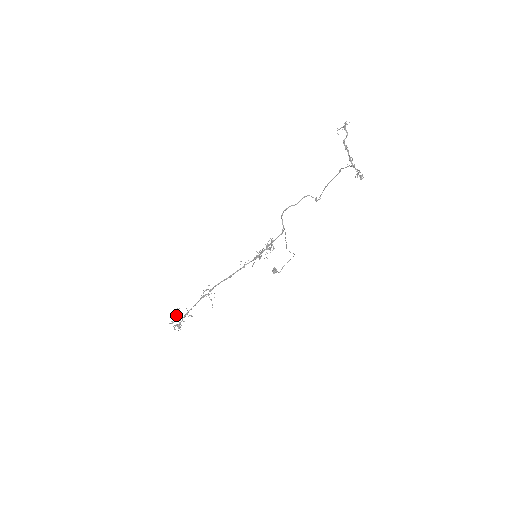
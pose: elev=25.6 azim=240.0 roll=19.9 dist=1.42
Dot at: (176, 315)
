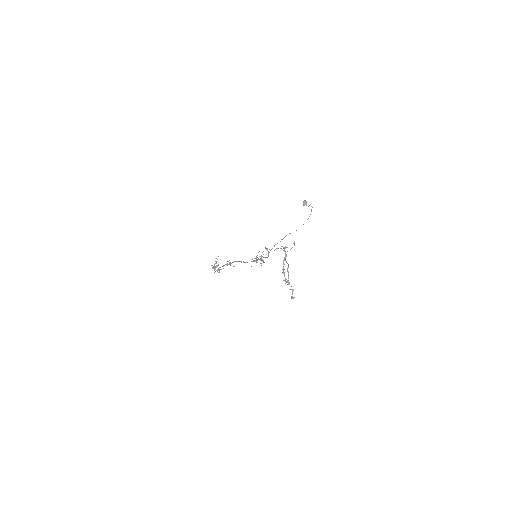
Dot at: occluded
